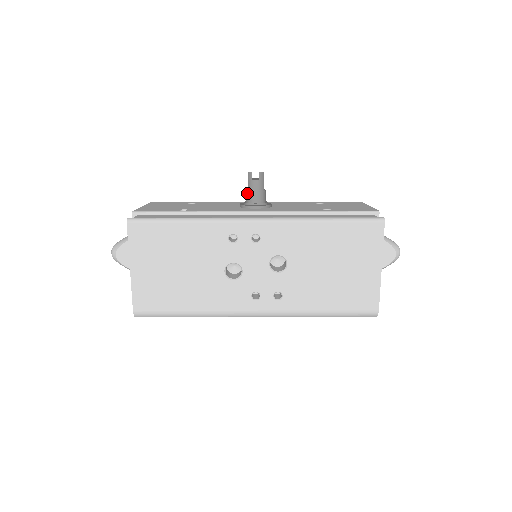
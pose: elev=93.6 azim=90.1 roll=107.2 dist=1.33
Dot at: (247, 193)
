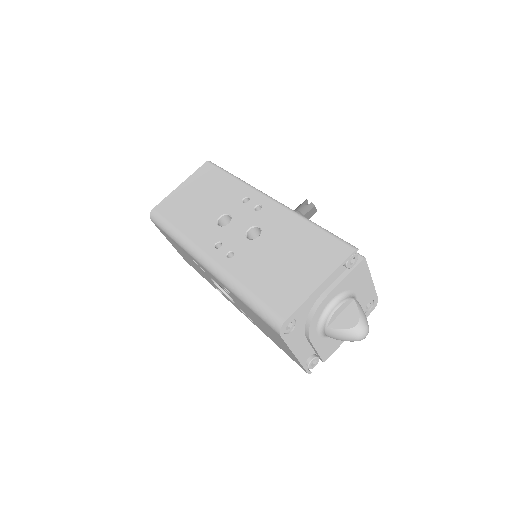
Dot at: occluded
